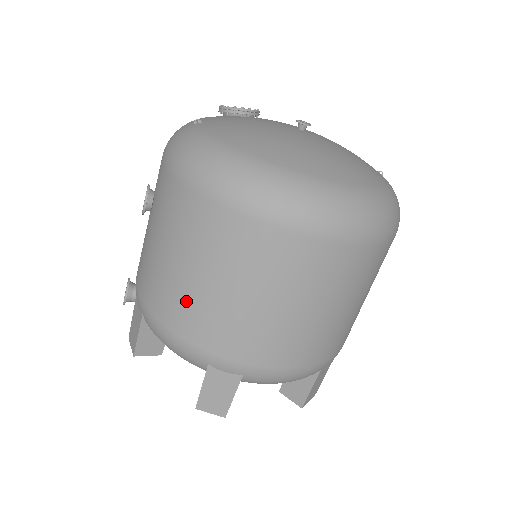
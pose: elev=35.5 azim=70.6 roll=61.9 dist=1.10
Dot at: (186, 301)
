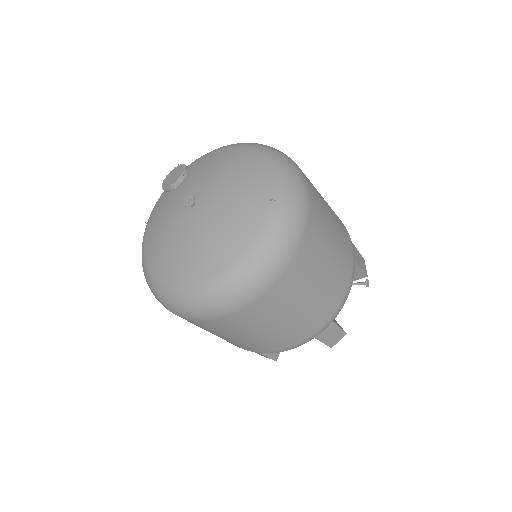
Dot at: occluded
